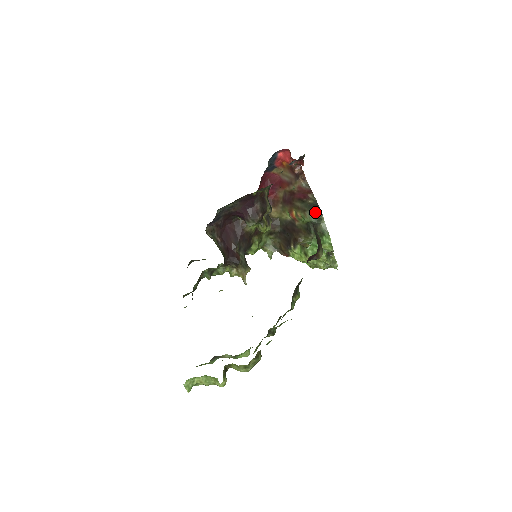
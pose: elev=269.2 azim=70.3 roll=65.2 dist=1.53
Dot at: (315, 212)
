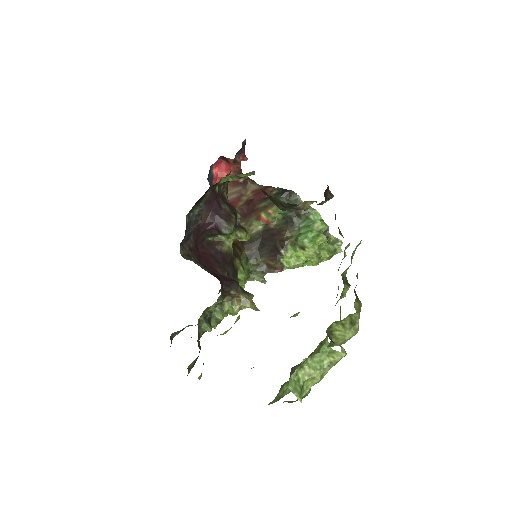
Dot at: (286, 196)
